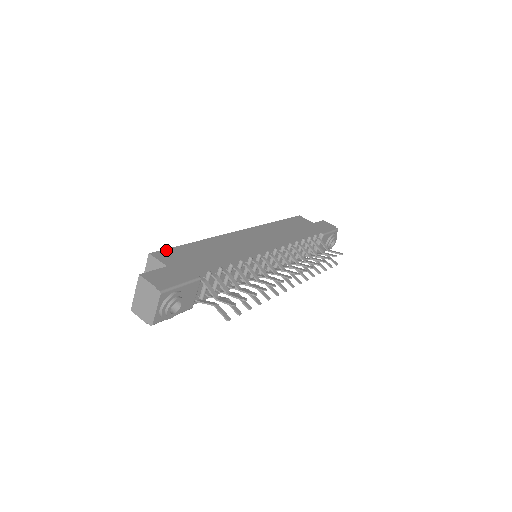
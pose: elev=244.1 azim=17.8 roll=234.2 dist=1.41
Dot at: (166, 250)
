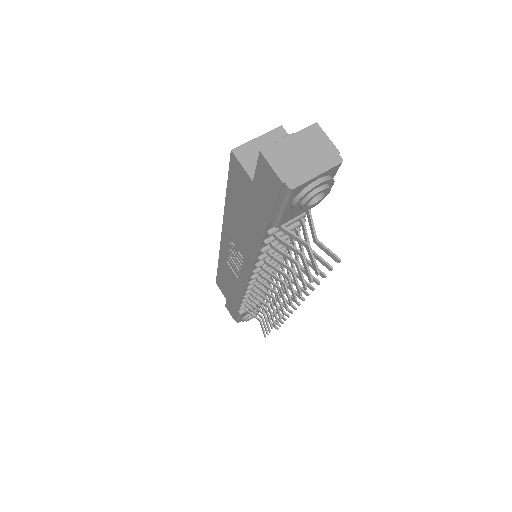
Dot at: occluded
